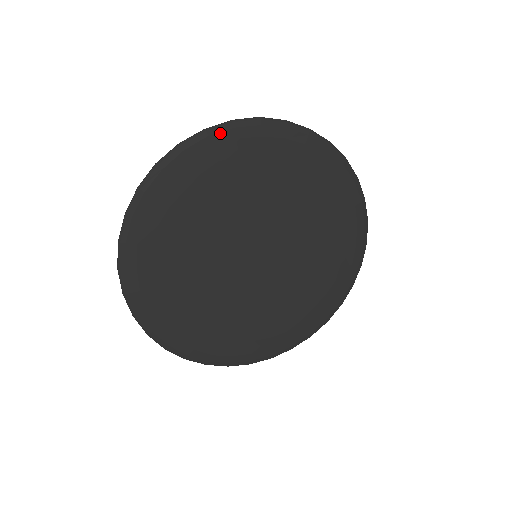
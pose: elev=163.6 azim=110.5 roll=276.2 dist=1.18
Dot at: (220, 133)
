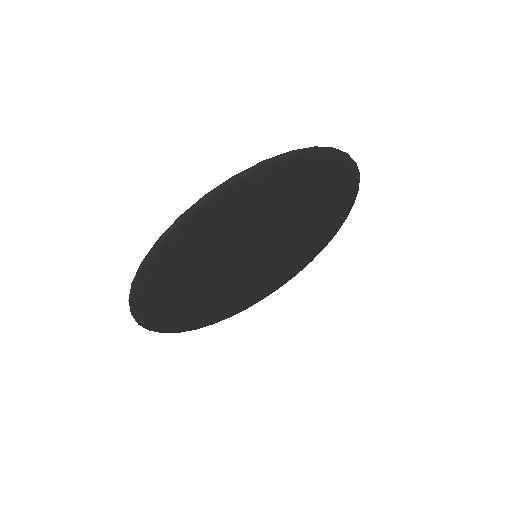
Dot at: (348, 165)
